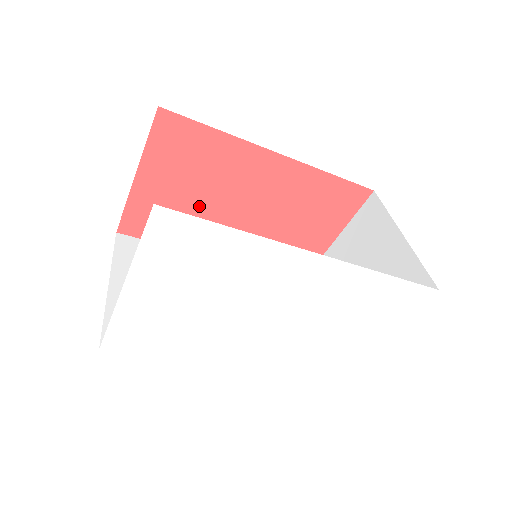
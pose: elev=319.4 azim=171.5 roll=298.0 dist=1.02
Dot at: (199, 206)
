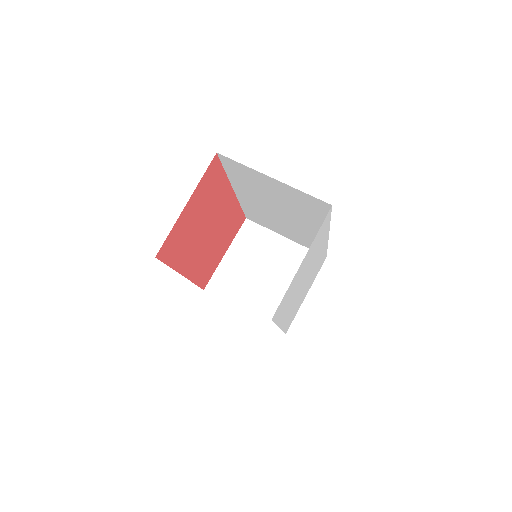
Dot at: (196, 230)
